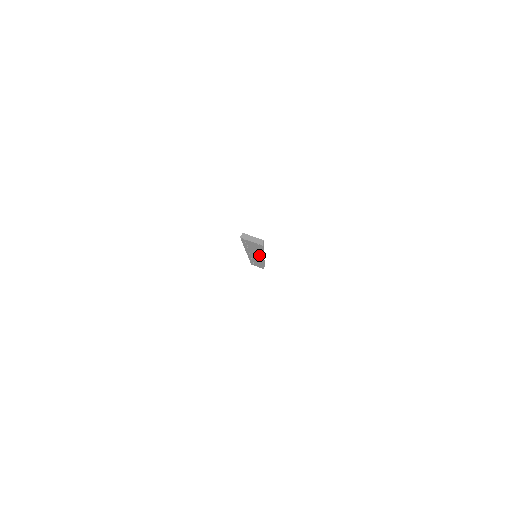
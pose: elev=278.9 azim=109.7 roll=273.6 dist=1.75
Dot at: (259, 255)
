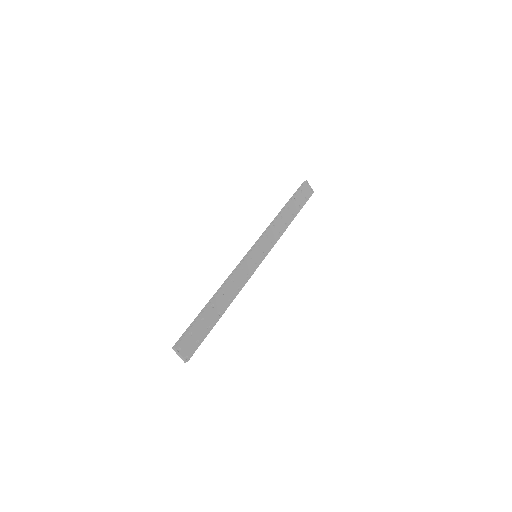
Dot at: (236, 288)
